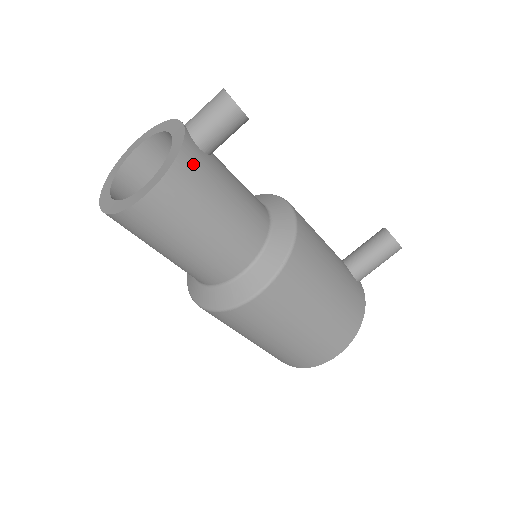
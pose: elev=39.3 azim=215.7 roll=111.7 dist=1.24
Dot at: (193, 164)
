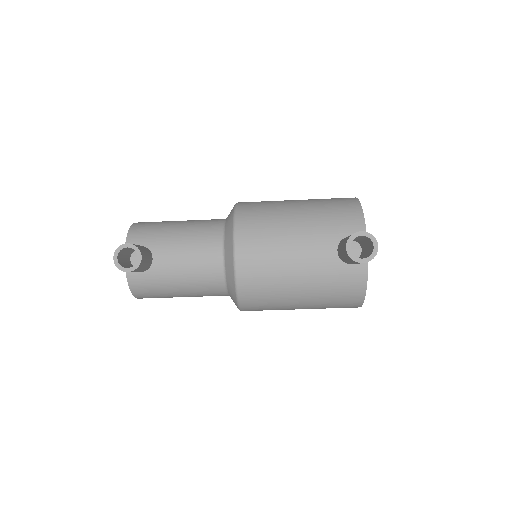
Dot at: (141, 286)
